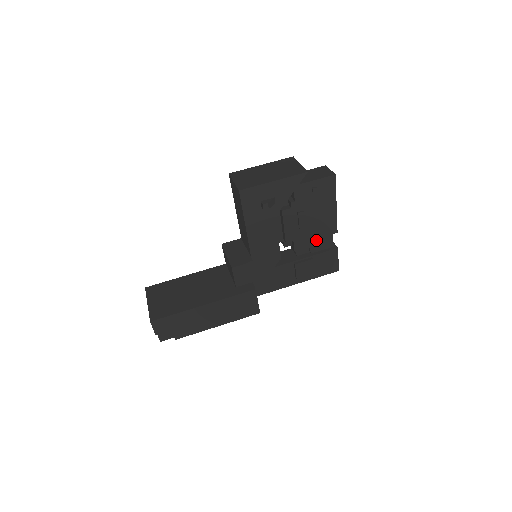
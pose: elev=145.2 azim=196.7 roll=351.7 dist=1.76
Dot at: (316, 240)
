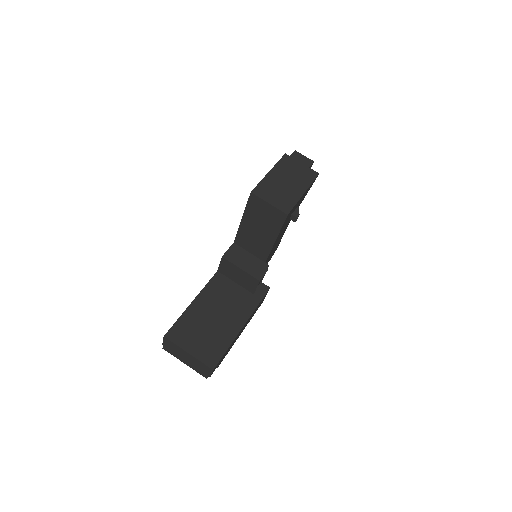
Dot at: occluded
